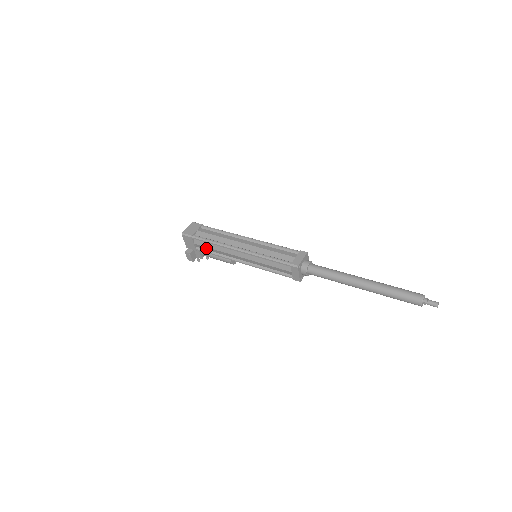
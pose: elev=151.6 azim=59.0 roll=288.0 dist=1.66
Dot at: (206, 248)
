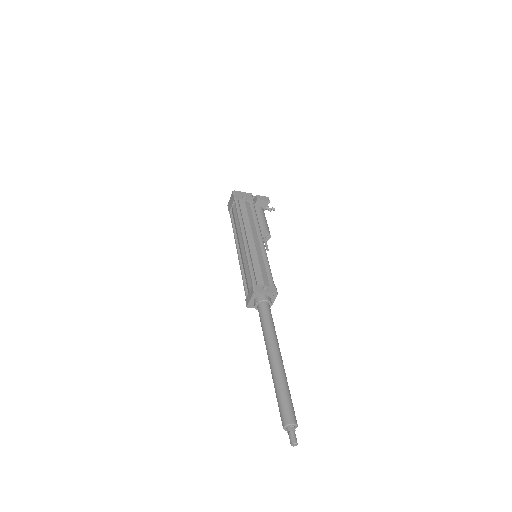
Dot at: occluded
